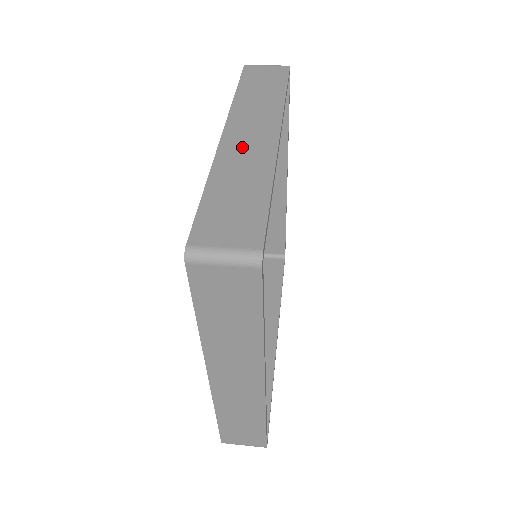
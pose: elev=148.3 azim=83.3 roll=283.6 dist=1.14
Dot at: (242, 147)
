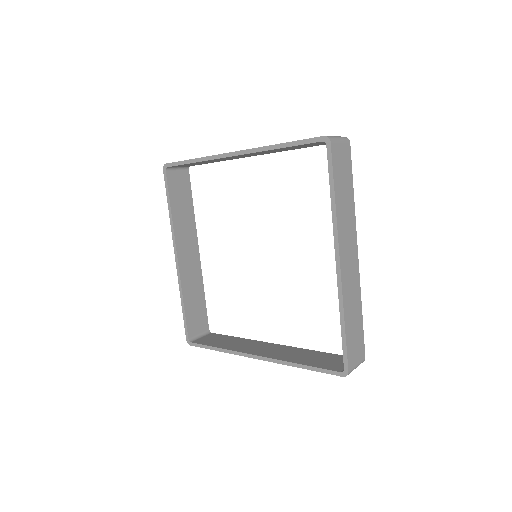
Dot at: occluded
